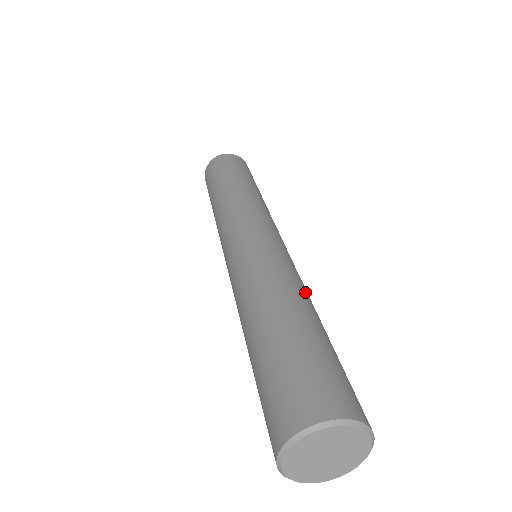
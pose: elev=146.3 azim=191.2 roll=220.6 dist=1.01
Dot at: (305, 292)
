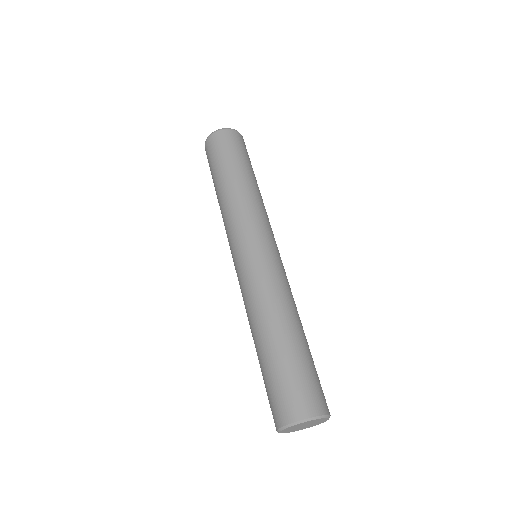
Dot at: (296, 308)
